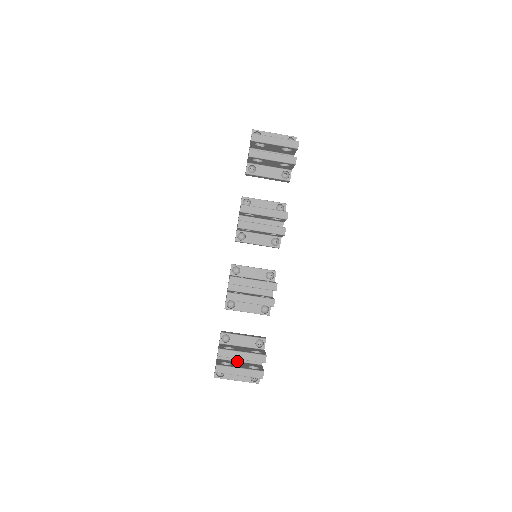
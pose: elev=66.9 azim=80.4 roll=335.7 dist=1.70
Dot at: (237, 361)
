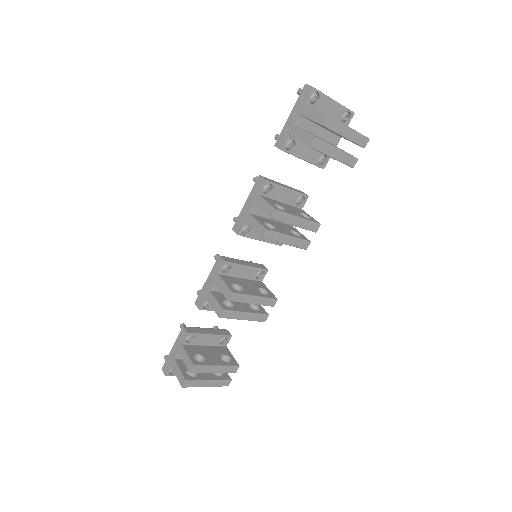
Dot at: occluded
